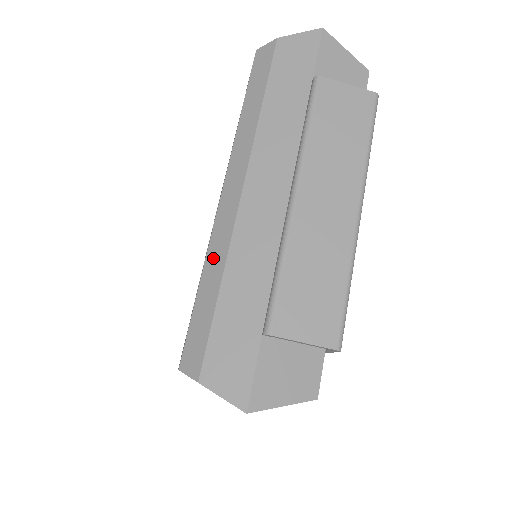
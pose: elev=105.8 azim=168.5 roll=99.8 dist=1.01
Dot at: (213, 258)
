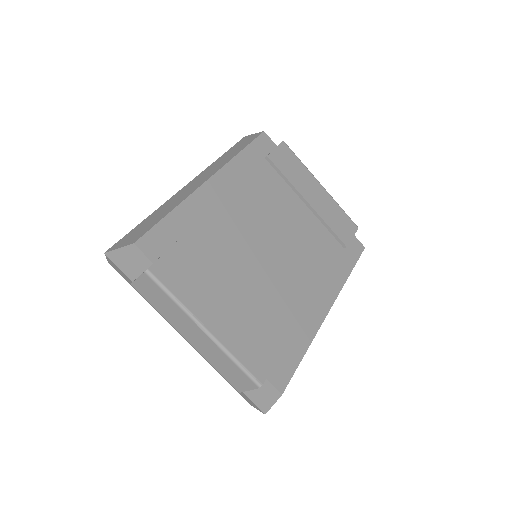
Dot at: occluded
